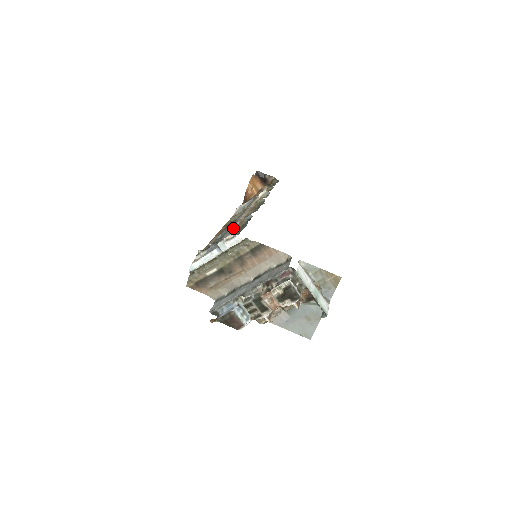
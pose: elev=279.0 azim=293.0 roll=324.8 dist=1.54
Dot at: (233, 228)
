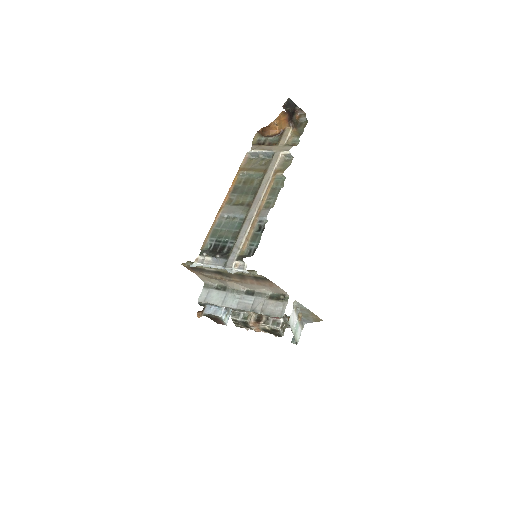
Dot at: (244, 238)
